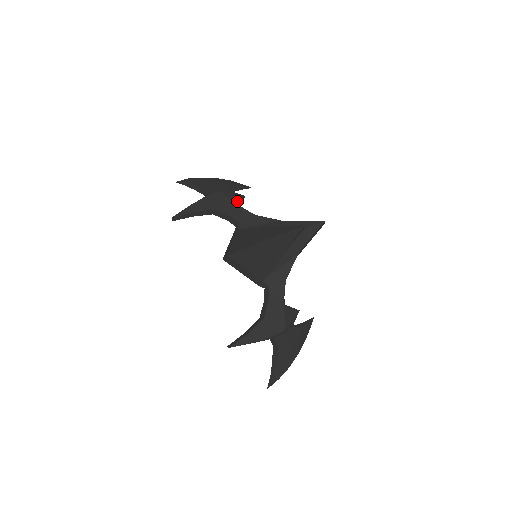
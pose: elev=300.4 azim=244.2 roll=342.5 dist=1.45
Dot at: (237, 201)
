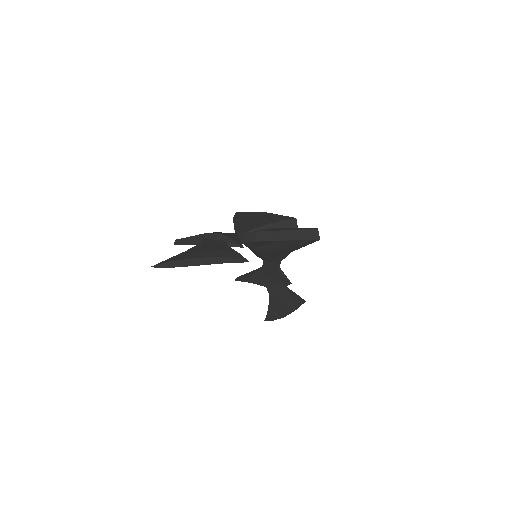
Dot at: occluded
